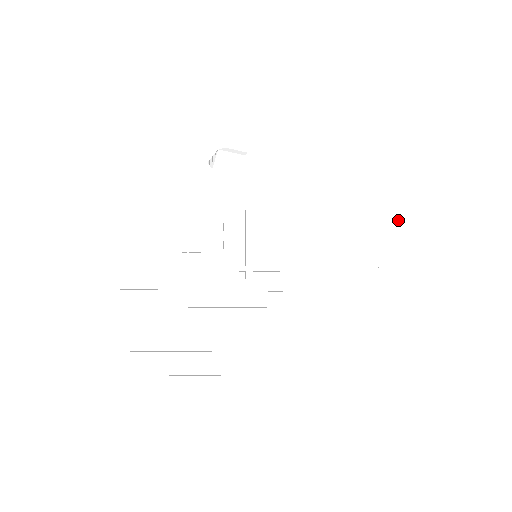
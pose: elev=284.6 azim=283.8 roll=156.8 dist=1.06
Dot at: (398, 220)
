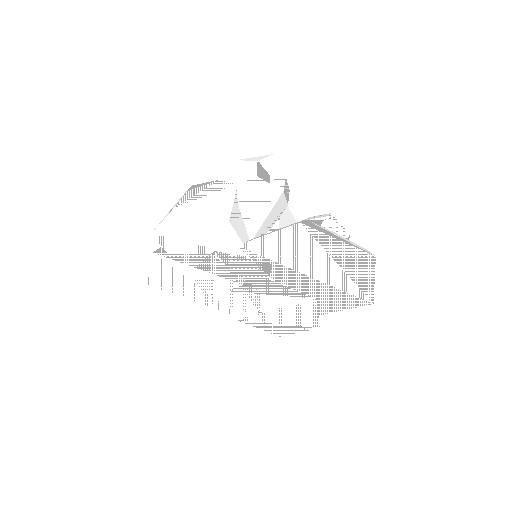
Dot at: (357, 300)
